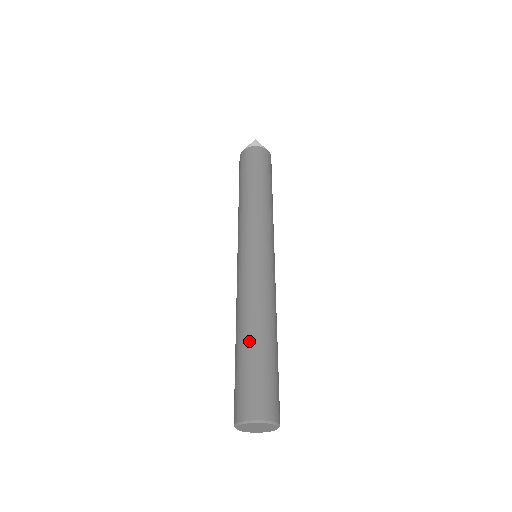
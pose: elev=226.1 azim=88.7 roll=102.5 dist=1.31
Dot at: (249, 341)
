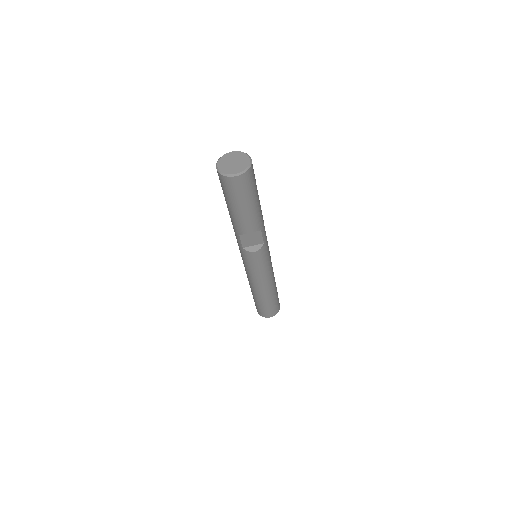
Dot at: occluded
